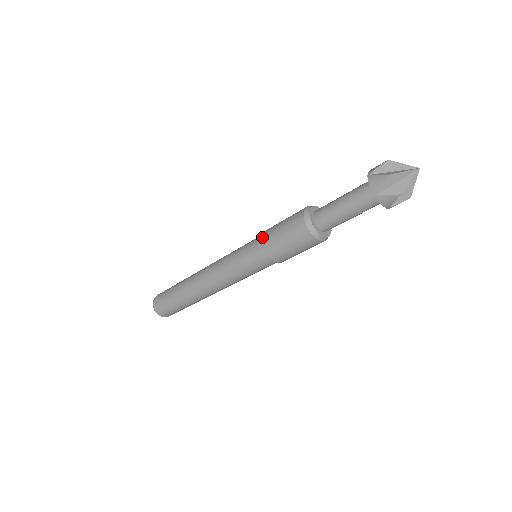
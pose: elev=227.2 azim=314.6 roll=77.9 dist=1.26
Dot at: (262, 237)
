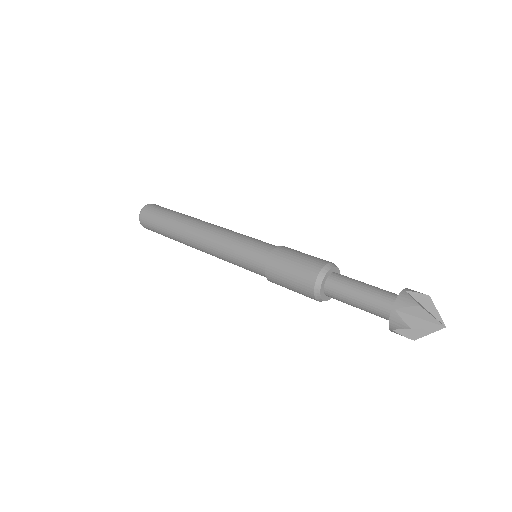
Dot at: (267, 263)
